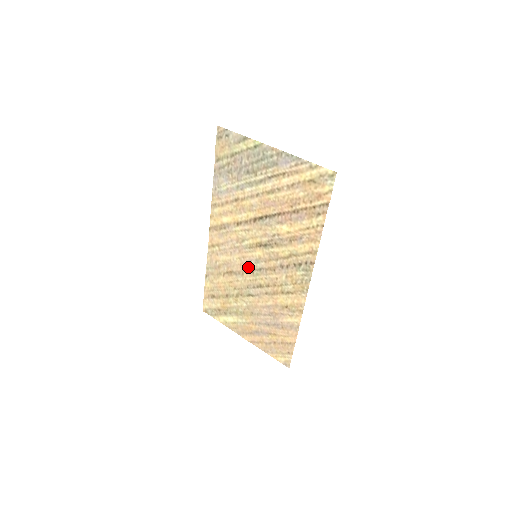
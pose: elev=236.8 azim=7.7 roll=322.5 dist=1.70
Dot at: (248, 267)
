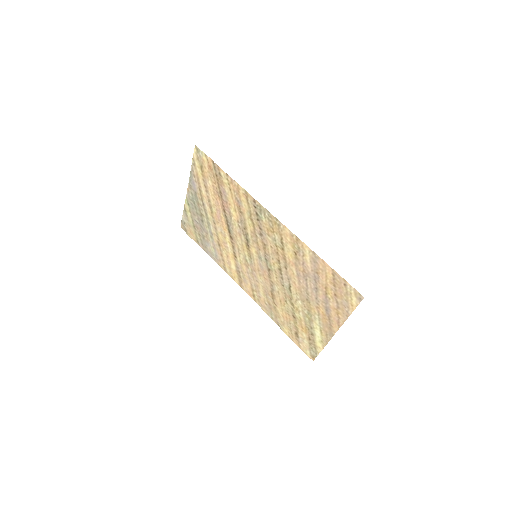
Dot at: (266, 271)
